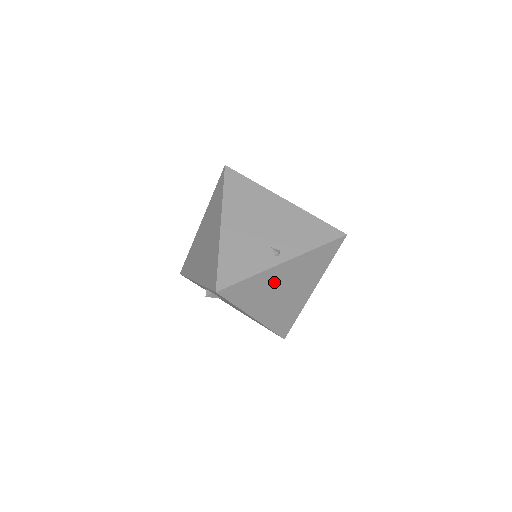
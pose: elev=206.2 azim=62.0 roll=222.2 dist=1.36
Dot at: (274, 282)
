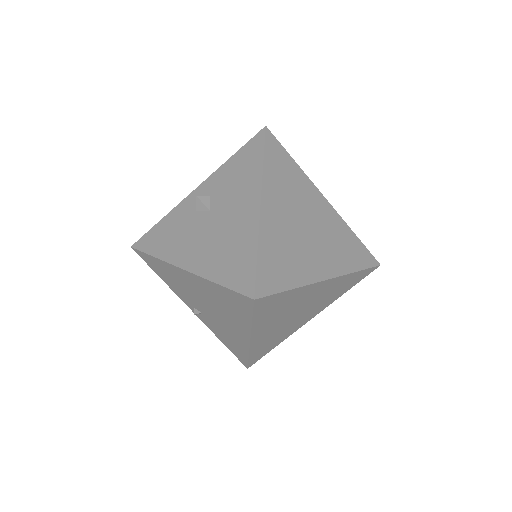
Dot at: (305, 200)
